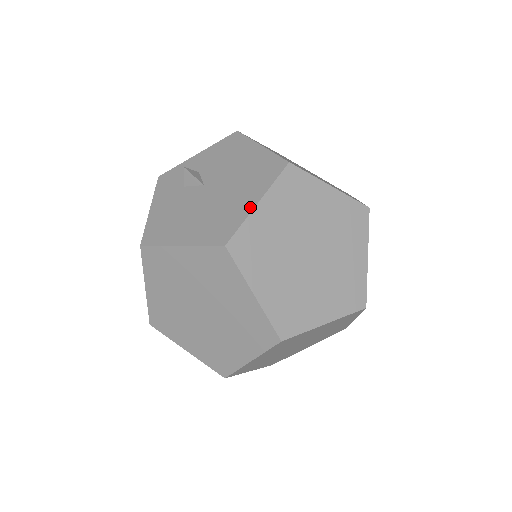
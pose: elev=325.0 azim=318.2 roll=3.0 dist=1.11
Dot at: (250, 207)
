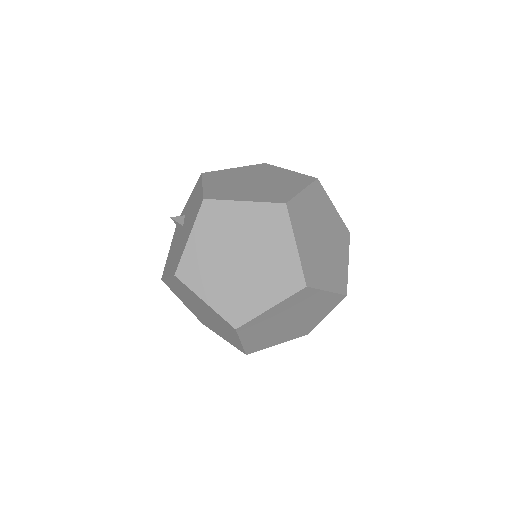
Dot at: (186, 242)
